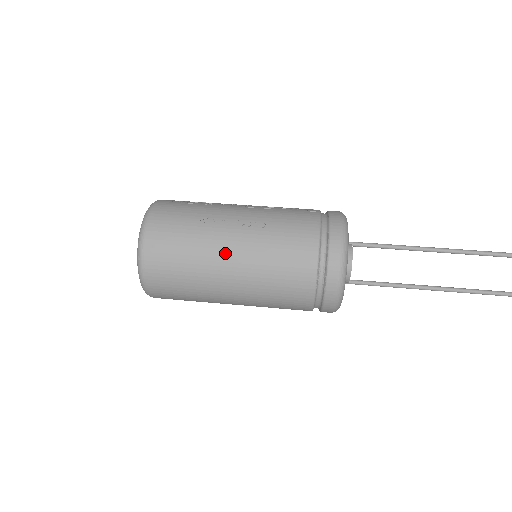
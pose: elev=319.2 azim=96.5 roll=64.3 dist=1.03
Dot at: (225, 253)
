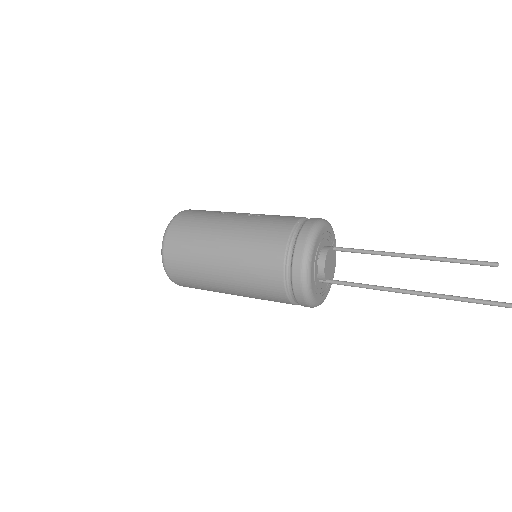
Dot at: (224, 227)
